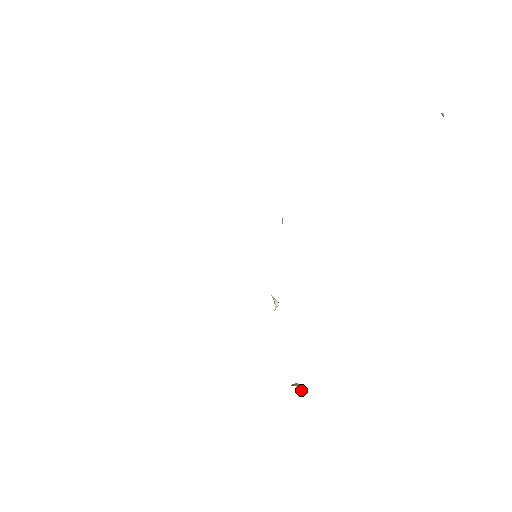
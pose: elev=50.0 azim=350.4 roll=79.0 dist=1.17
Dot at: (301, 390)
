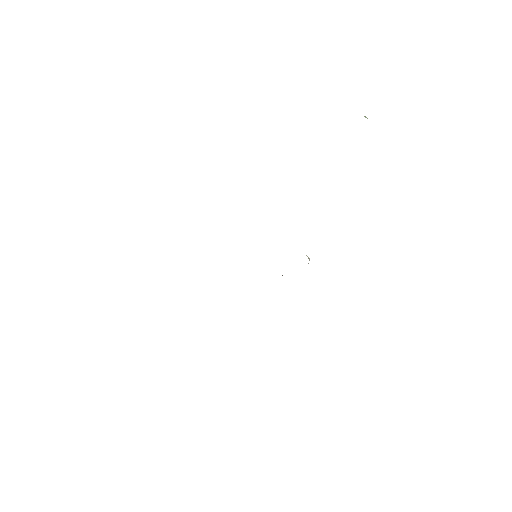
Dot at: occluded
